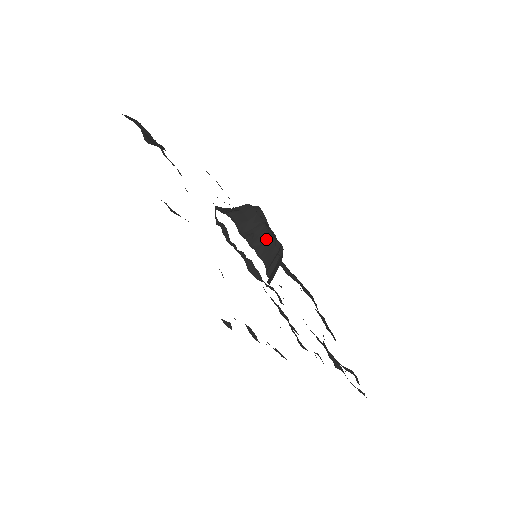
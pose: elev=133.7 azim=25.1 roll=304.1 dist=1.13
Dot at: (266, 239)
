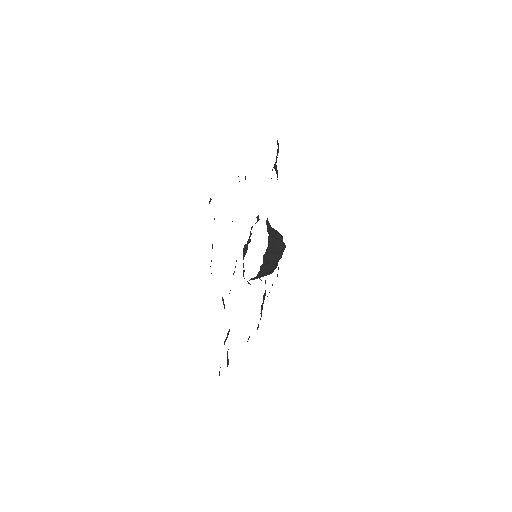
Dot at: (271, 267)
